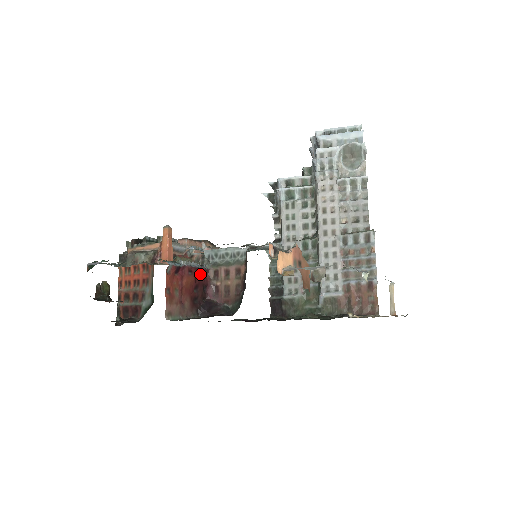
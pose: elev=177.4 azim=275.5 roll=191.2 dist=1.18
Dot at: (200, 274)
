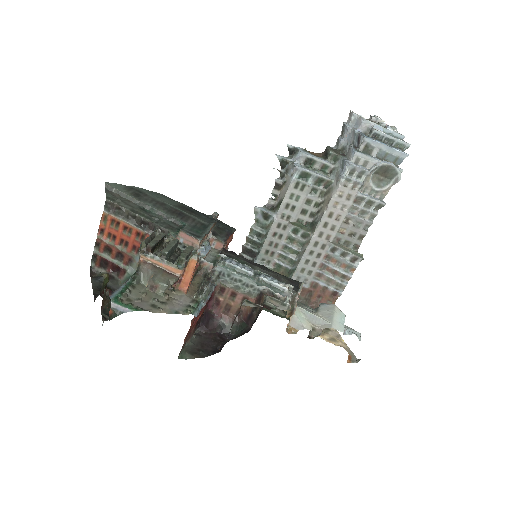
Dot at: occluded
